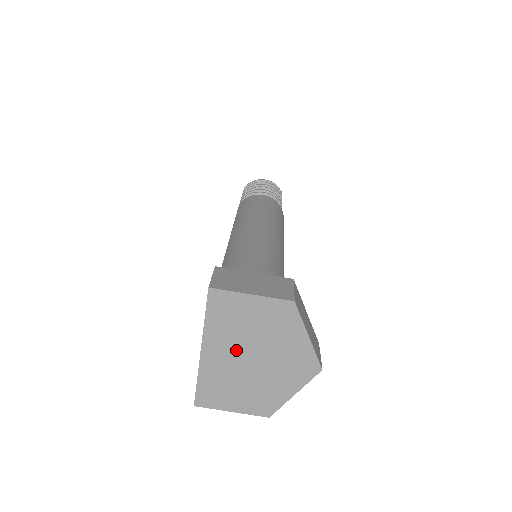
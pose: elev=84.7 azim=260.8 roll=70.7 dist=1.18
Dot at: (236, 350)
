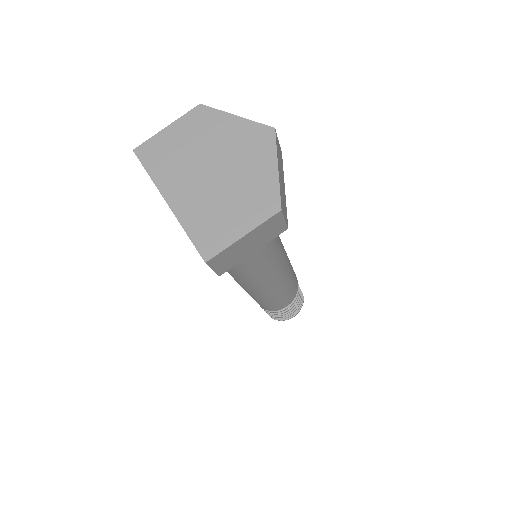
Dot at: (193, 176)
